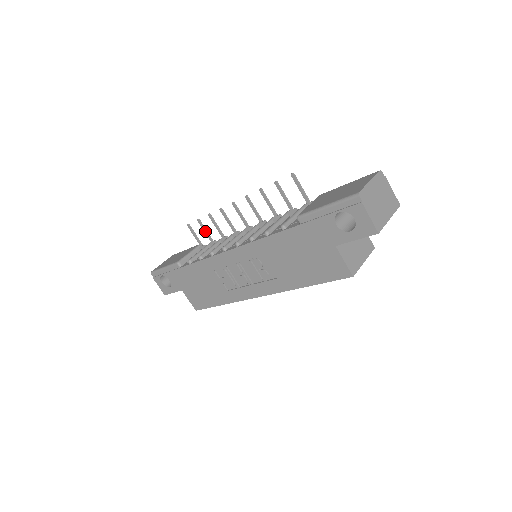
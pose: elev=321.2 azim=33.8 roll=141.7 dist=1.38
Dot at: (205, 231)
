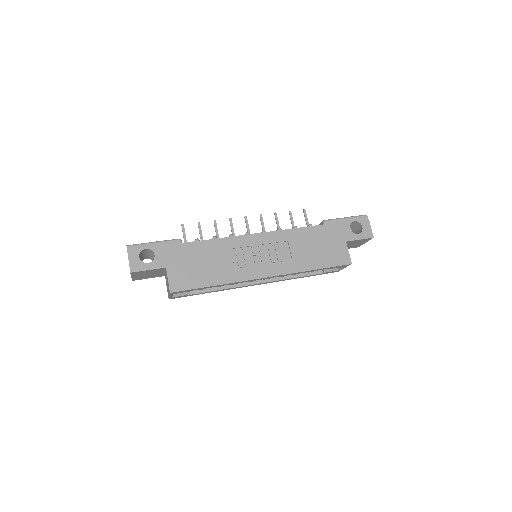
Dot at: (201, 233)
